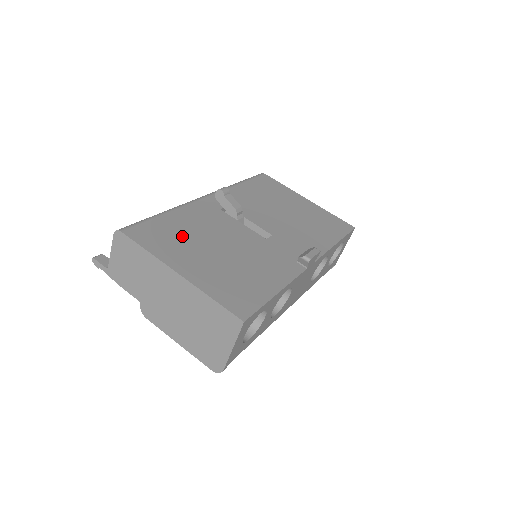
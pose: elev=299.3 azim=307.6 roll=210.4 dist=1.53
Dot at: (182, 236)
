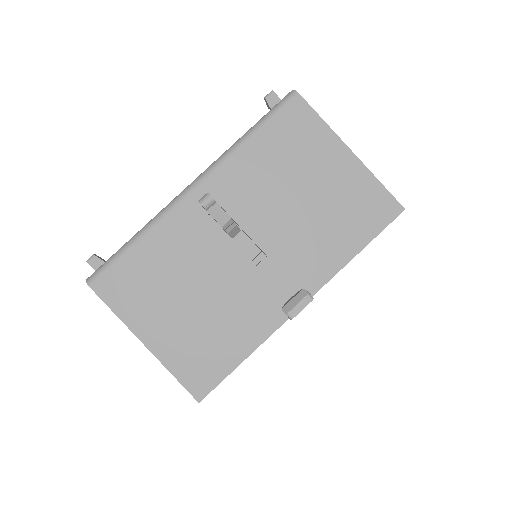
Dot at: (153, 282)
